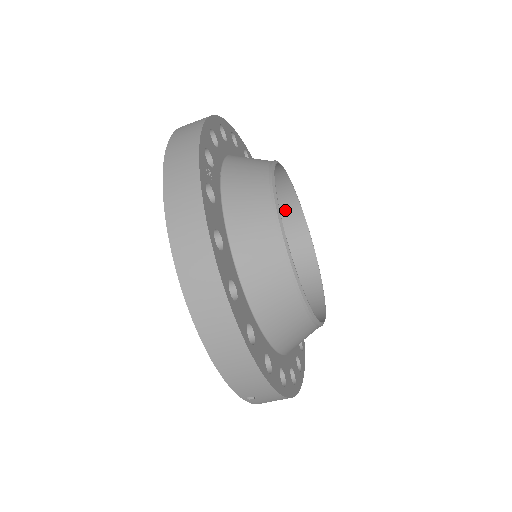
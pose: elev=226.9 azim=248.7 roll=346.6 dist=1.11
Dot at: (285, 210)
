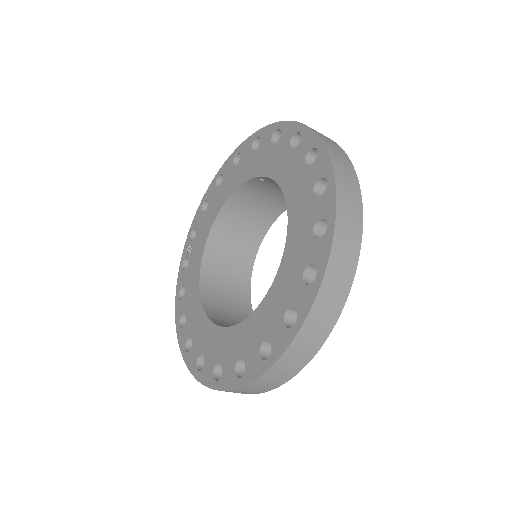
Dot at: (277, 203)
